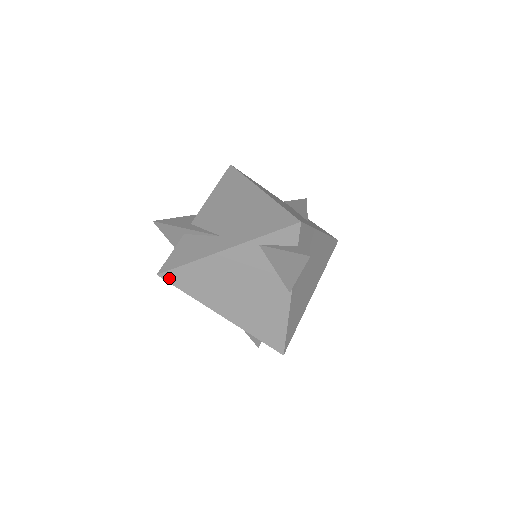
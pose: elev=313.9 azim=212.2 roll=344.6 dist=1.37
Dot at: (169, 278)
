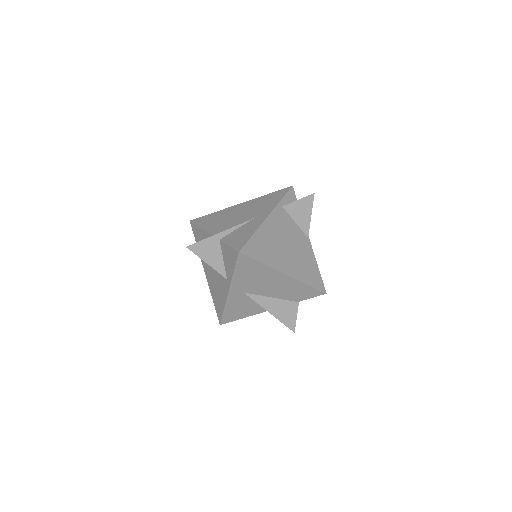
Dot at: (247, 252)
